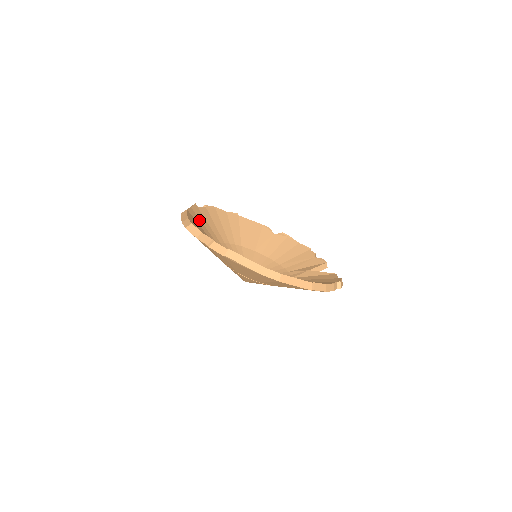
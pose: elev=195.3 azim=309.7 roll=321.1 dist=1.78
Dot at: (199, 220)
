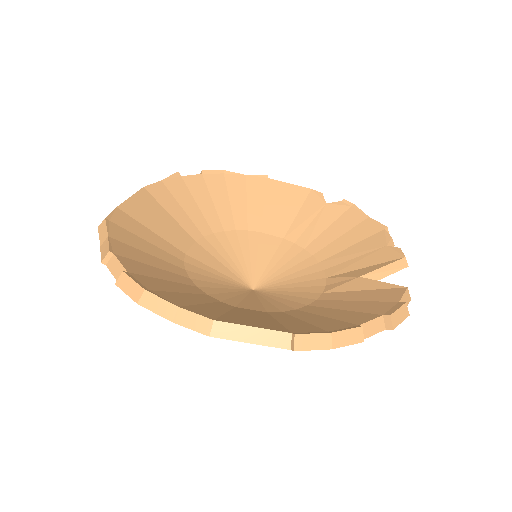
Dot at: (172, 200)
